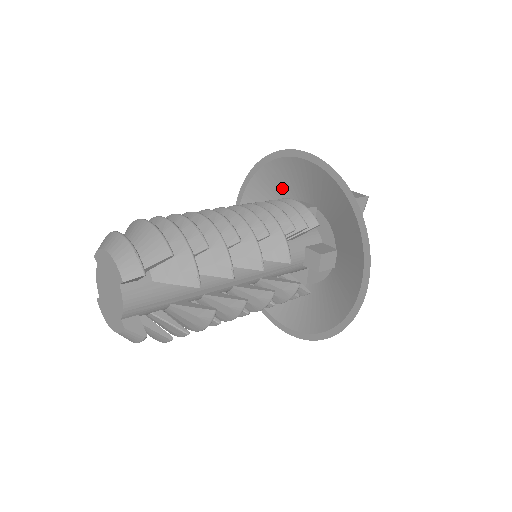
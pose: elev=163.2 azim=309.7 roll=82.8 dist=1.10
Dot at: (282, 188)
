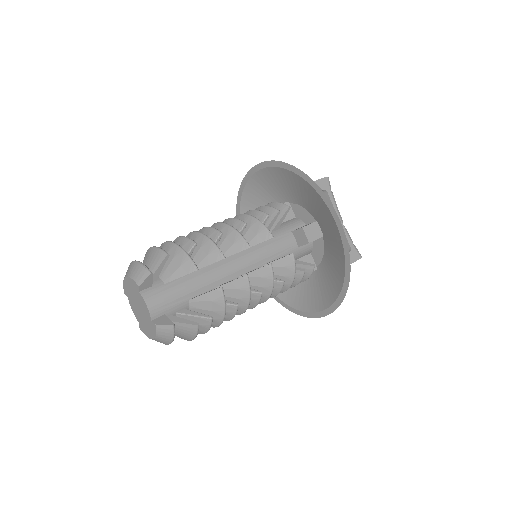
Dot at: occluded
